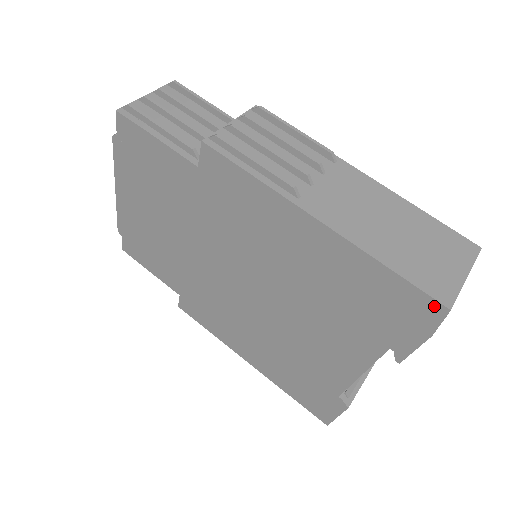
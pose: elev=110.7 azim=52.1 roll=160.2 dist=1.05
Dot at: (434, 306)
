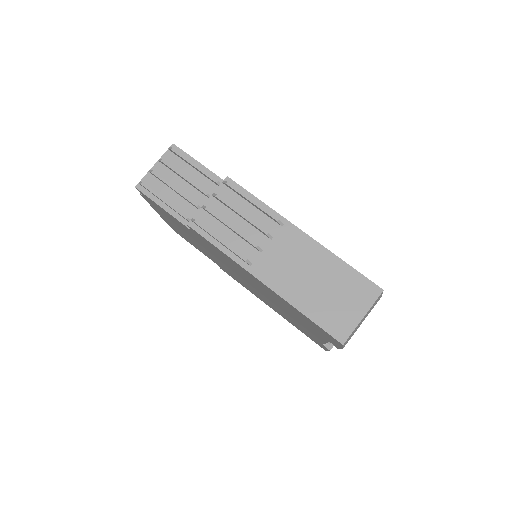
Dot at: (335, 340)
